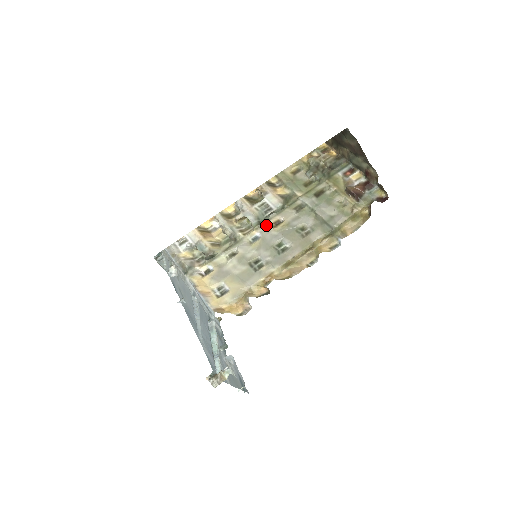
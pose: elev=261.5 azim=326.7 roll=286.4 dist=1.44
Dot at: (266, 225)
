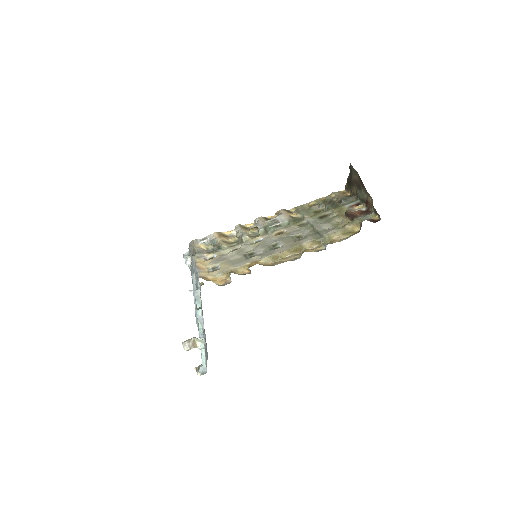
Dot at: (271, 234)
